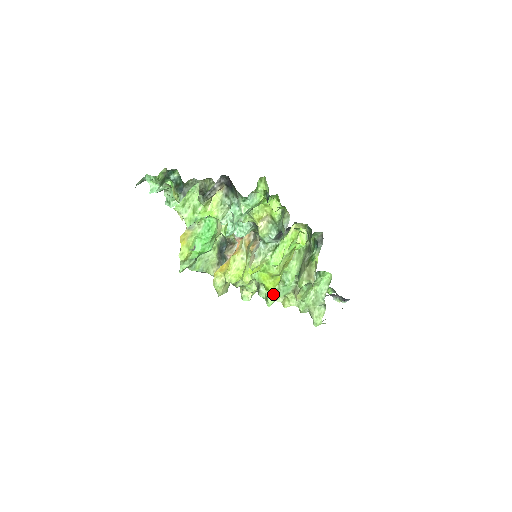
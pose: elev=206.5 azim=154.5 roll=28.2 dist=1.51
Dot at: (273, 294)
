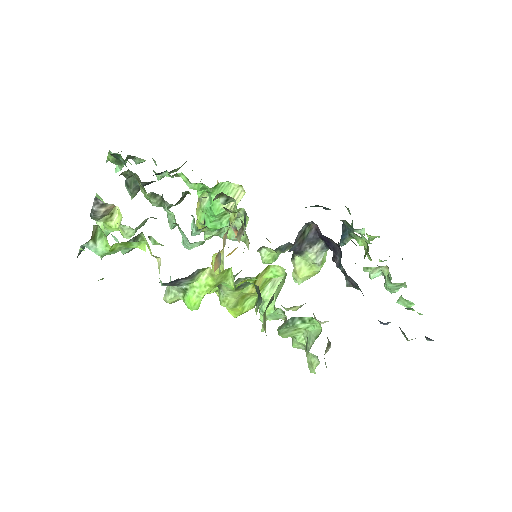
Dot at: occluded
